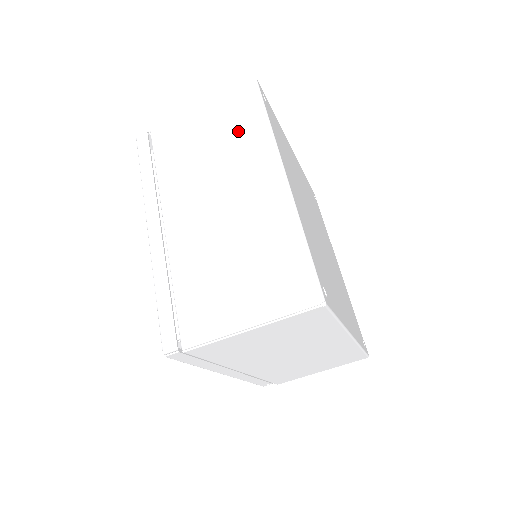
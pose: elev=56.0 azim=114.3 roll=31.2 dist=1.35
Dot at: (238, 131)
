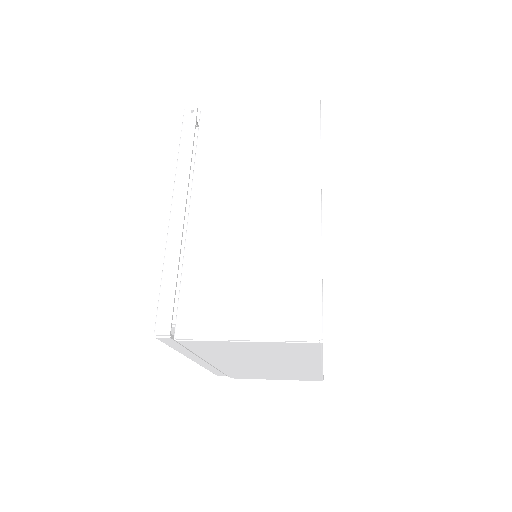
Dot at: (289, 355)
